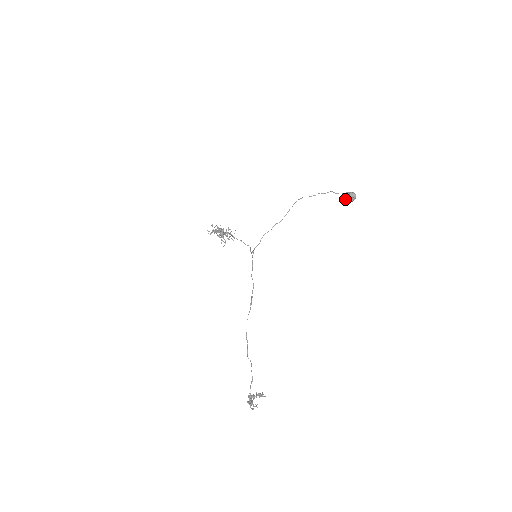
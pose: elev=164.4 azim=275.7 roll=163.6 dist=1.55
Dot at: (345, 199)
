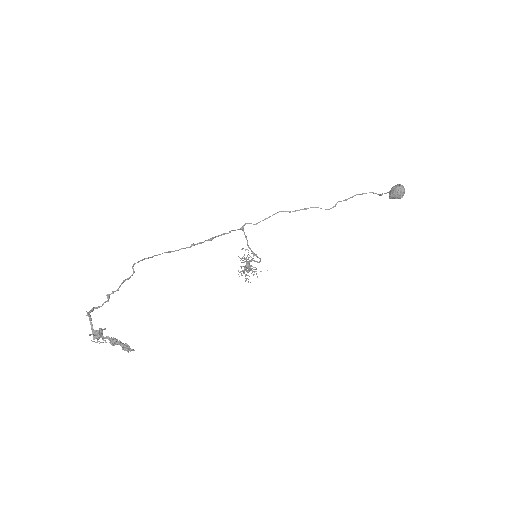
Dot at: (389, 195)
